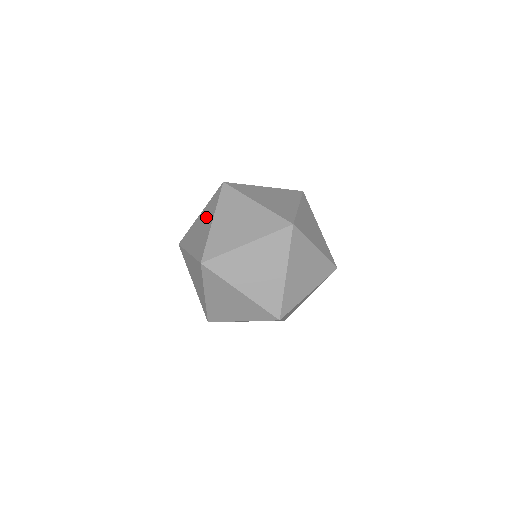
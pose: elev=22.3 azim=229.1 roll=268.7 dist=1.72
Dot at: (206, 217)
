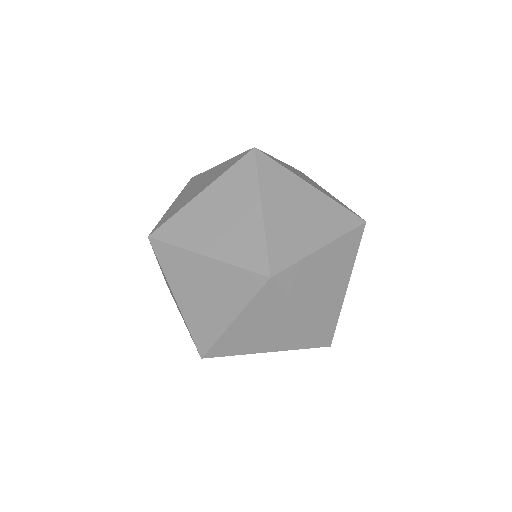
Dot at: (233, 199)
